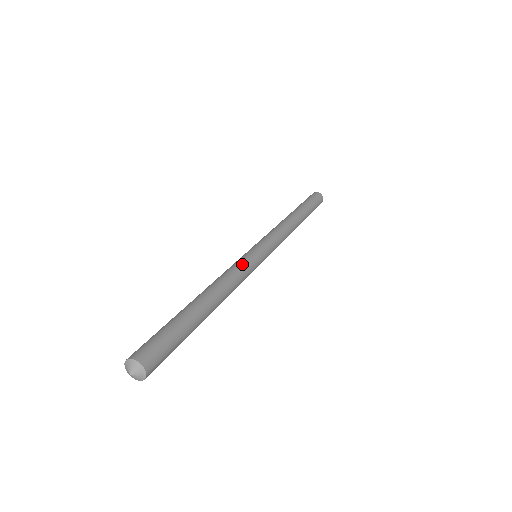
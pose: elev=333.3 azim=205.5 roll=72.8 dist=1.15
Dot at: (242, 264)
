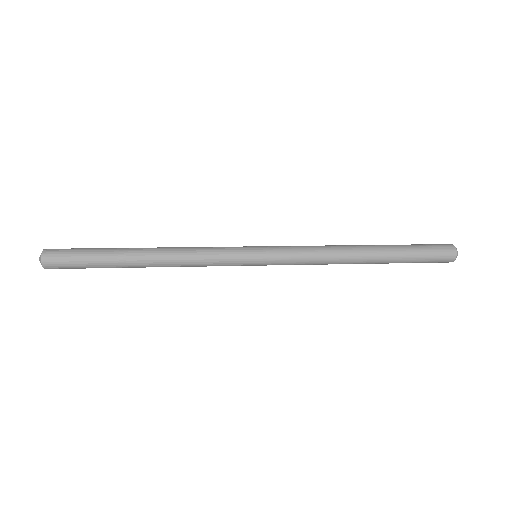
Dot at: (217, 247)
